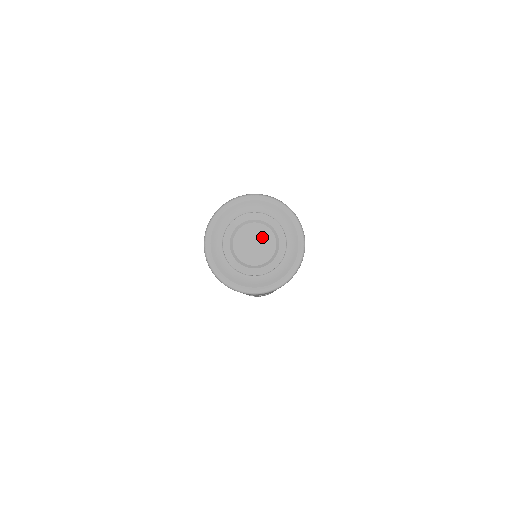
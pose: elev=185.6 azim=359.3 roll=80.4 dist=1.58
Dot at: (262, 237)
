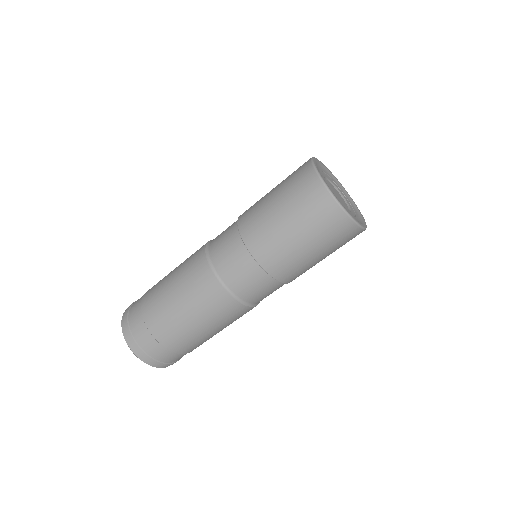
Dot at: (341, 199)
